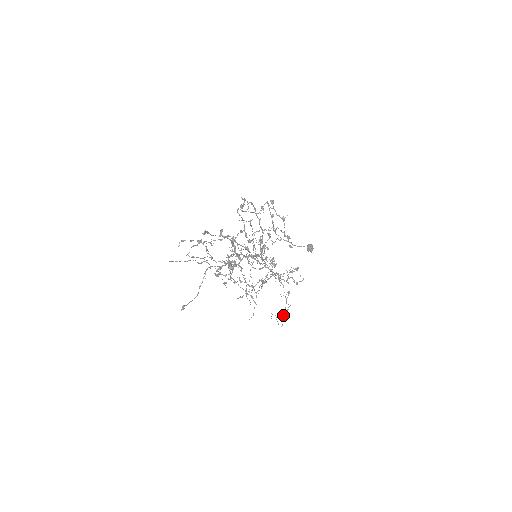
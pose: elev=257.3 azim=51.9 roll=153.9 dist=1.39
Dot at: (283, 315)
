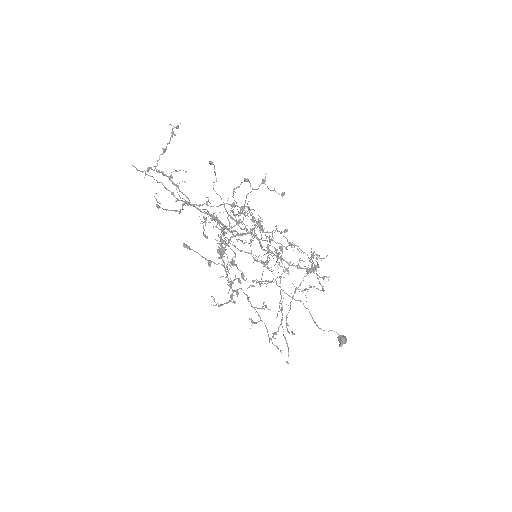
Dot at: occluded
